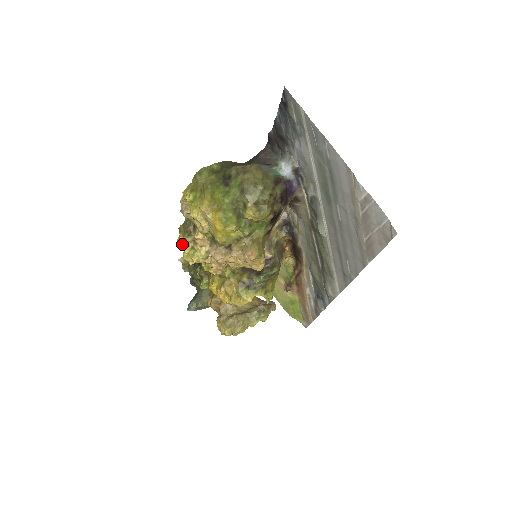
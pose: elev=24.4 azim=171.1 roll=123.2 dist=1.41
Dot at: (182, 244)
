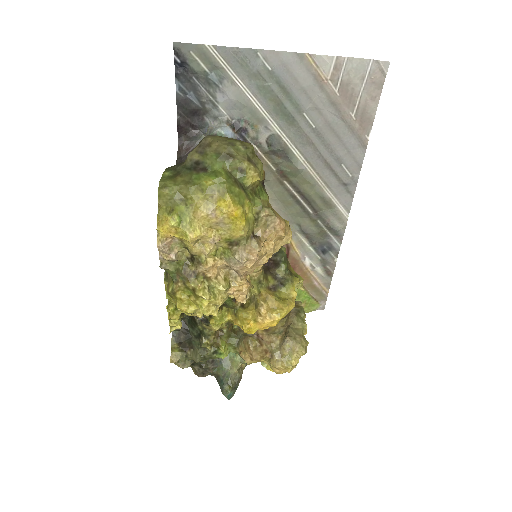
Dot at: (188, 305)
